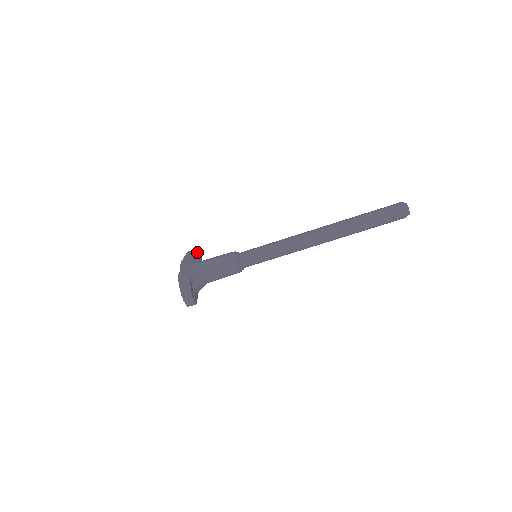
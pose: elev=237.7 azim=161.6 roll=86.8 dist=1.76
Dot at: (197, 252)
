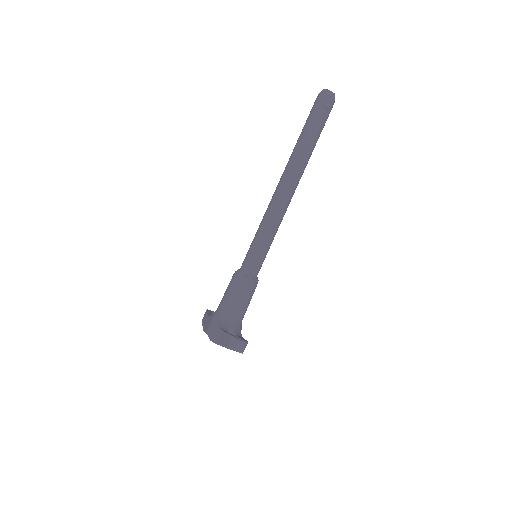
Dot at: (210, 312)
